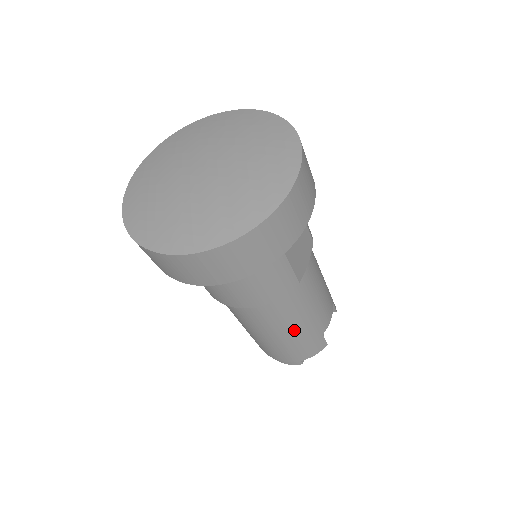
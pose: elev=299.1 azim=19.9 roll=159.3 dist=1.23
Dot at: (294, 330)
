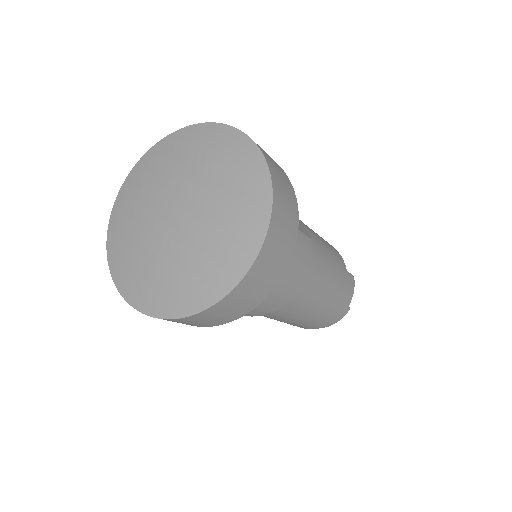
Dot at: (331, 284)
